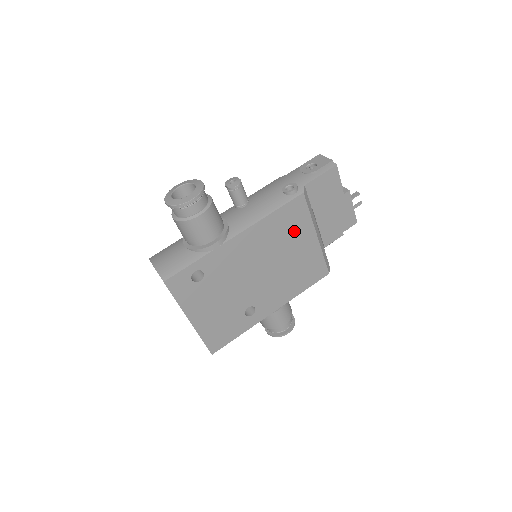
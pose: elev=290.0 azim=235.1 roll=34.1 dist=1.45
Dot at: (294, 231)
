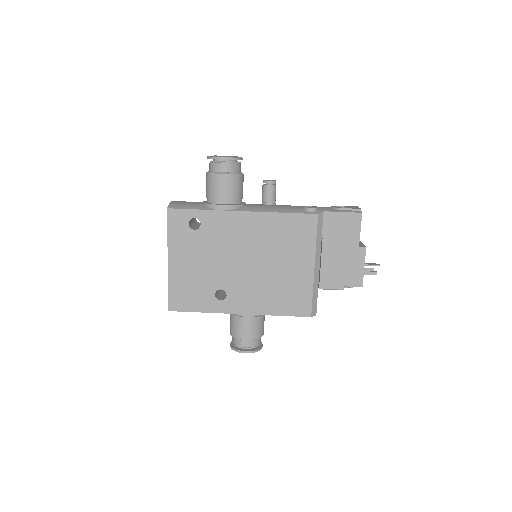
Dot at: (295, 245)
